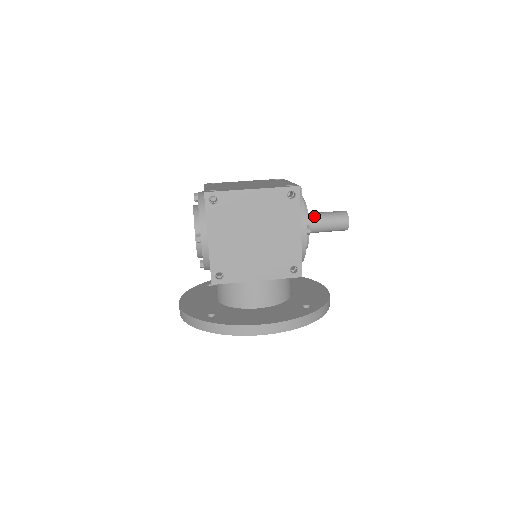
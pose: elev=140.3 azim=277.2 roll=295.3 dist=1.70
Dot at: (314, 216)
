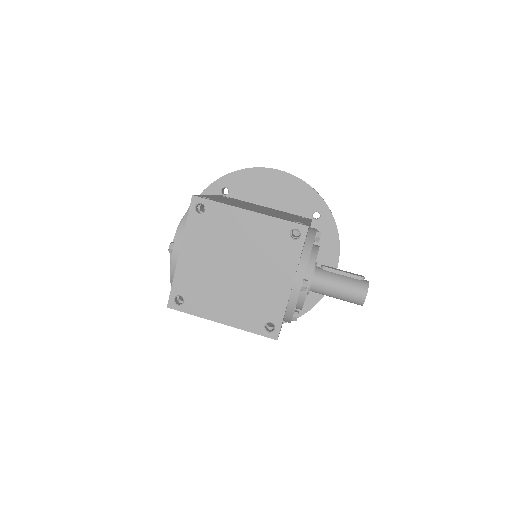
Dot at: (320, 291)
